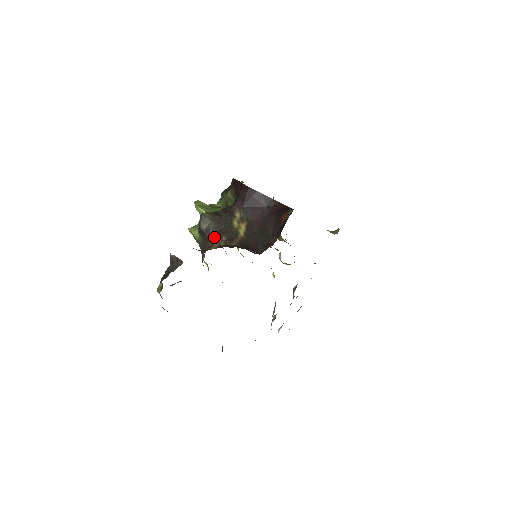
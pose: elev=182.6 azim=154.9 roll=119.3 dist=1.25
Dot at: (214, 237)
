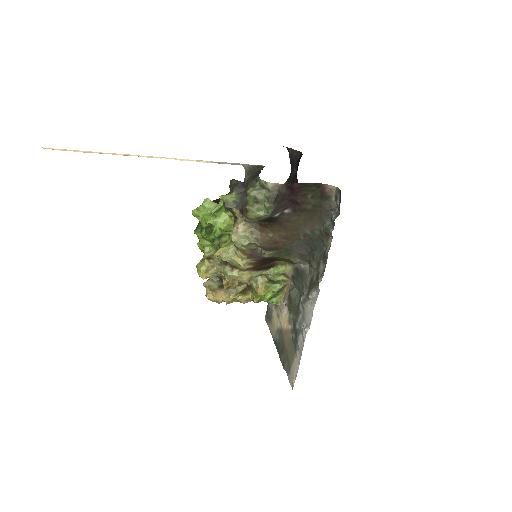
Dot at: occluded
